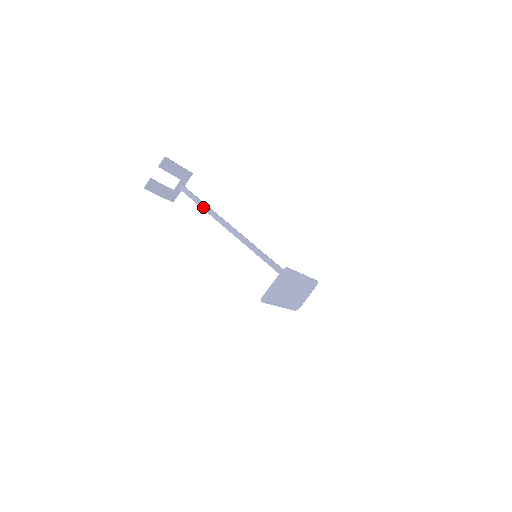
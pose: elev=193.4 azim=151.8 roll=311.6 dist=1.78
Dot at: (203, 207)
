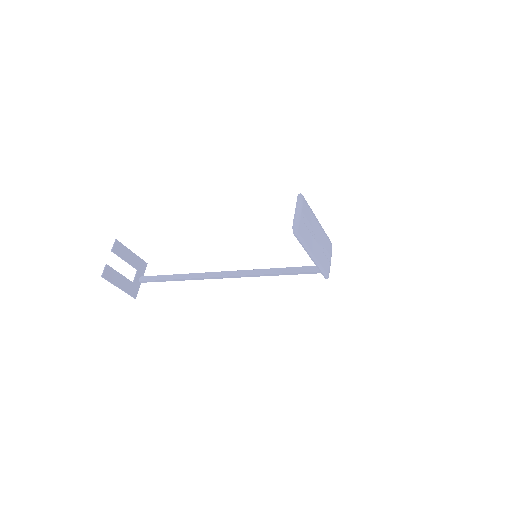
Dot at: (172, 278)
